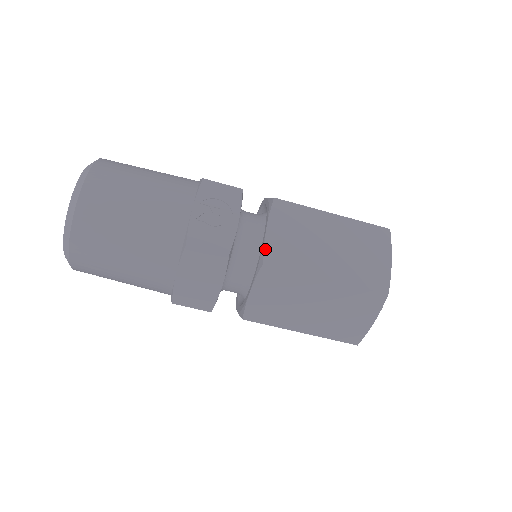
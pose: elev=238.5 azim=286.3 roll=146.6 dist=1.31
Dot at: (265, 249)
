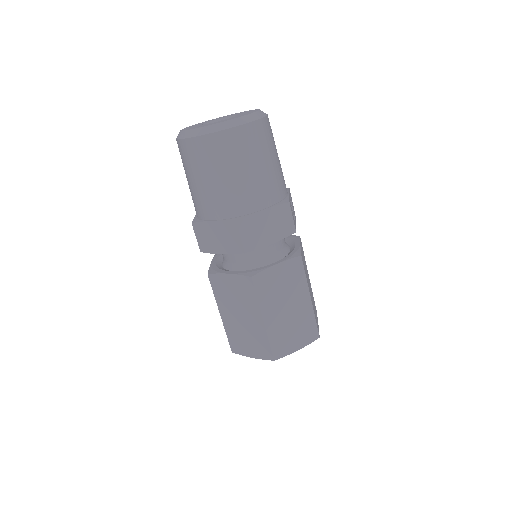
Dot at: occluded
